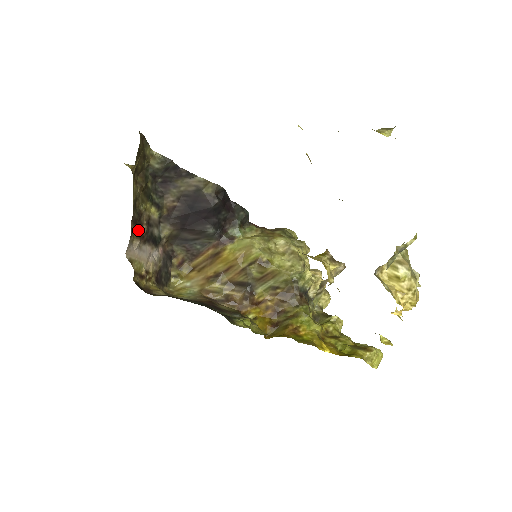
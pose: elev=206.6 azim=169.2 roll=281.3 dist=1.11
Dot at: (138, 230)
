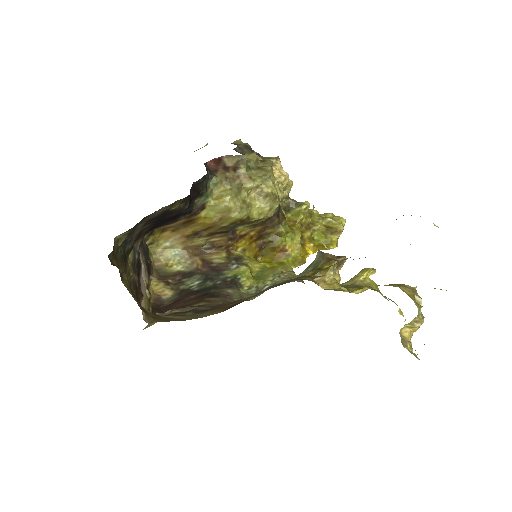
Dot at: (139, 294)
